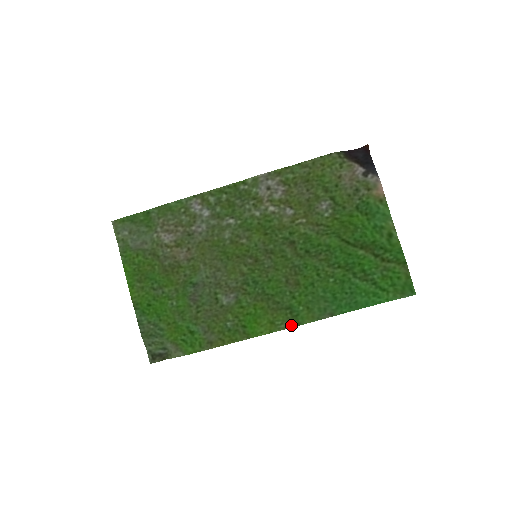
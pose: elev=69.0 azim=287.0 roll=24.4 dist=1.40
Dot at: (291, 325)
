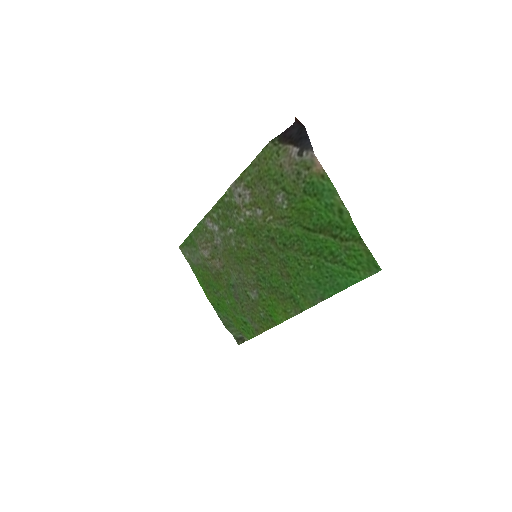
Dot at: (297, 312)
